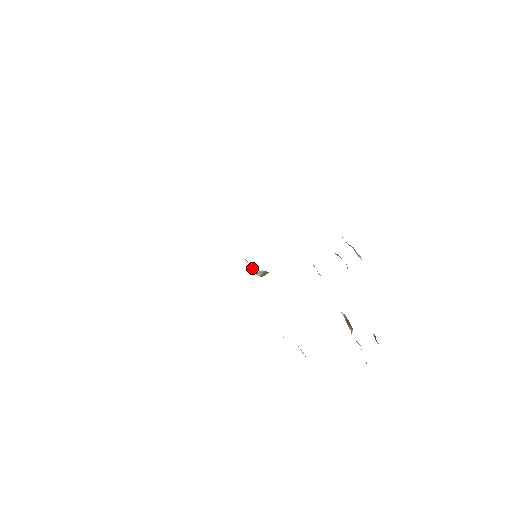
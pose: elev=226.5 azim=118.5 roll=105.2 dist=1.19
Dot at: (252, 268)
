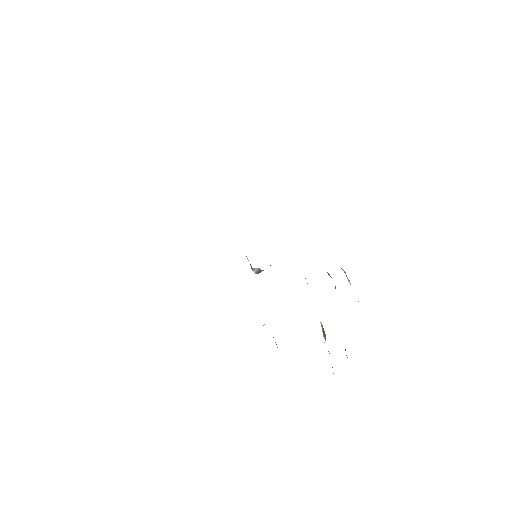
Dot at: (250, 265)
